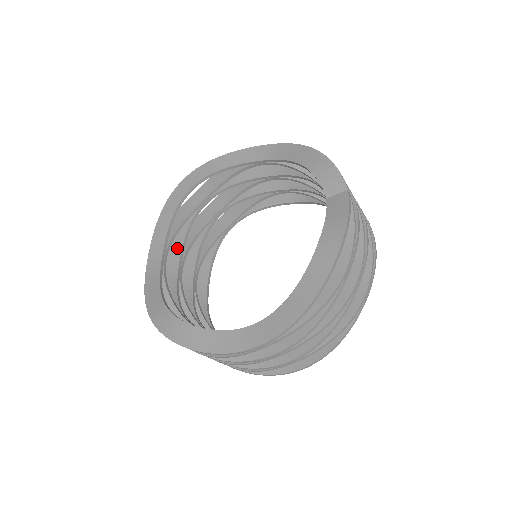
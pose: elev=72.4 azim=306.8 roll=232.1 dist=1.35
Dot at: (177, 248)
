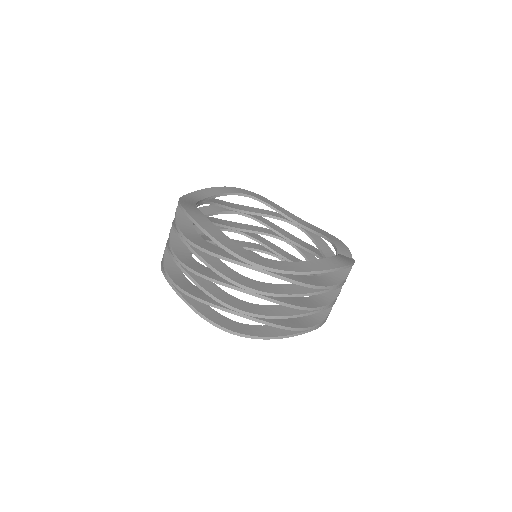
Dot at: occluded
